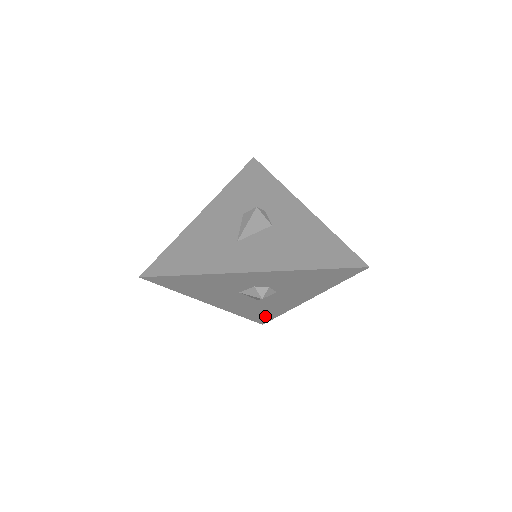
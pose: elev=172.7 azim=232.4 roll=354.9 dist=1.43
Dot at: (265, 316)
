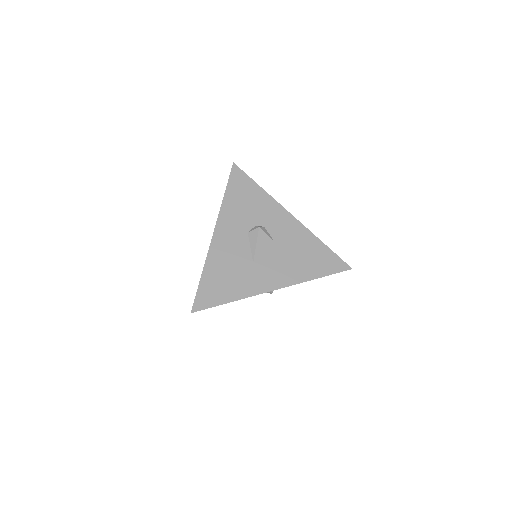
Dot at: occluded
